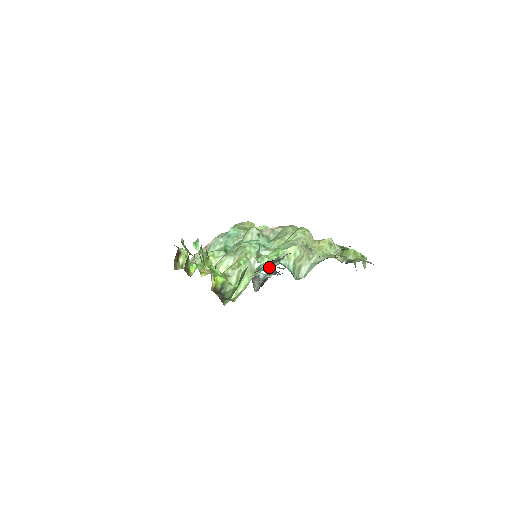
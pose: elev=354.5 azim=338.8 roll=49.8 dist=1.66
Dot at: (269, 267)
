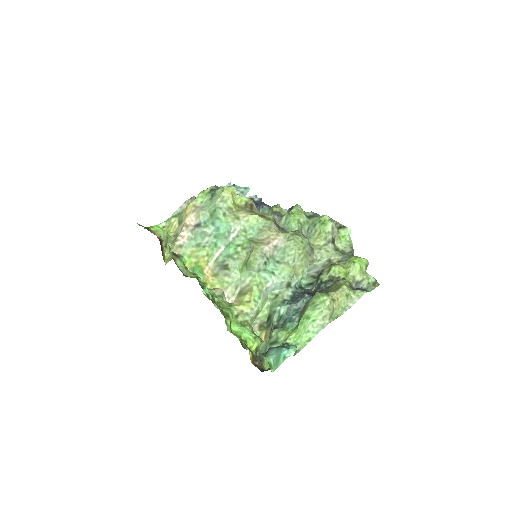
Dot at: (283, 297)
